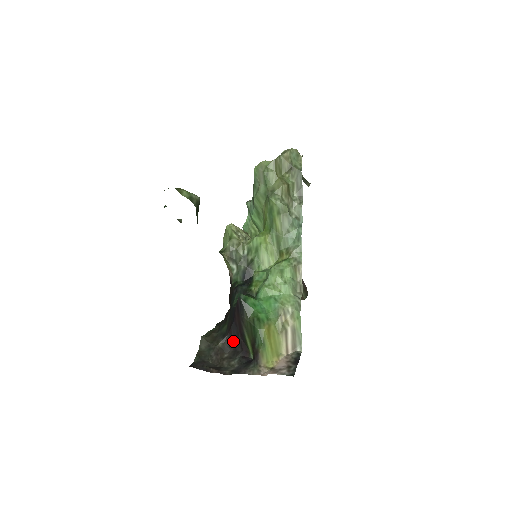
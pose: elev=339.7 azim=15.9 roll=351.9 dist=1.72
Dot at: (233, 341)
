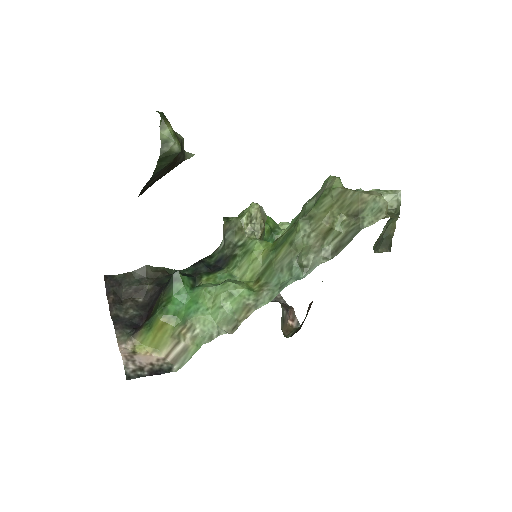
Dot at: (155, 297)
